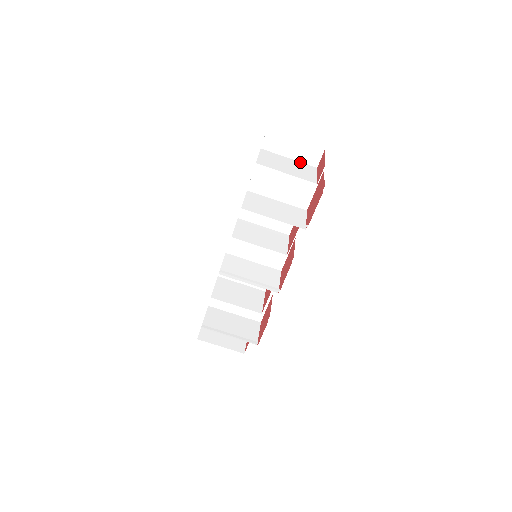
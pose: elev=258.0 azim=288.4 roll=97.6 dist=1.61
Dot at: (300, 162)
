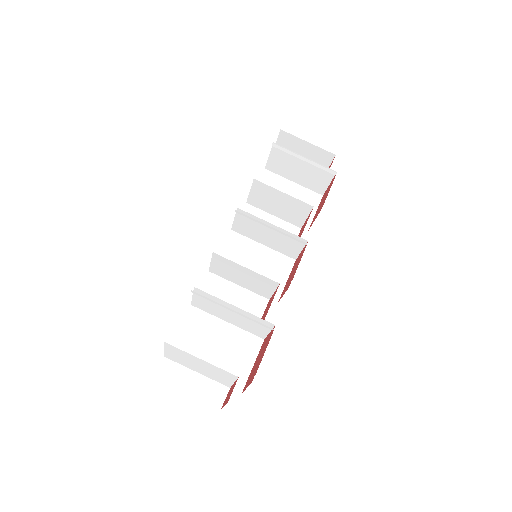
Dot at: (301, 185)
